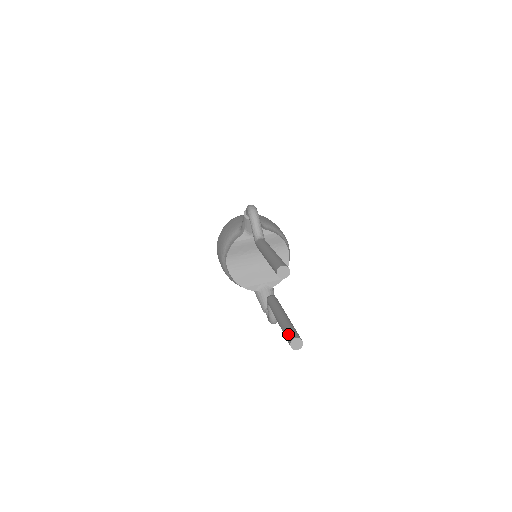
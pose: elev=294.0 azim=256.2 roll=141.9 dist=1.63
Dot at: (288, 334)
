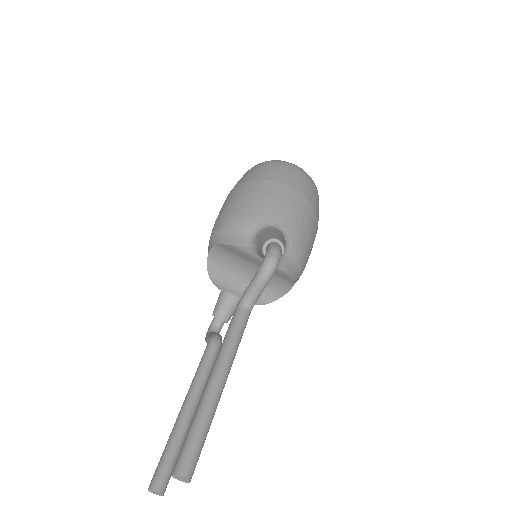
Dot at: (160, 469)
